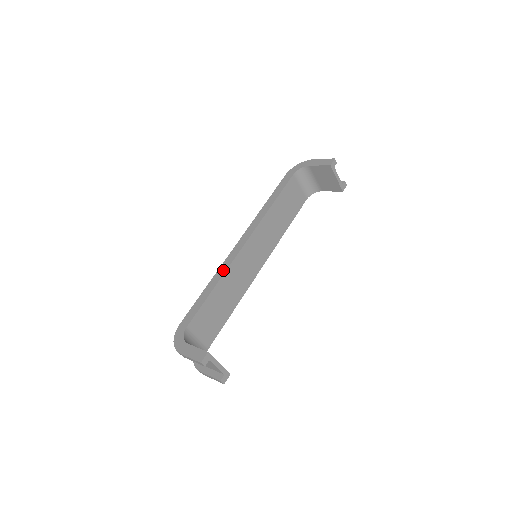
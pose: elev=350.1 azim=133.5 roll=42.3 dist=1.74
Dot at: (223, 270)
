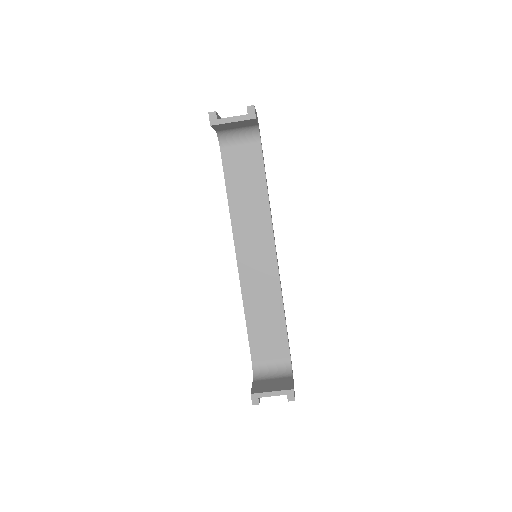
Dot at: (242, 294)
